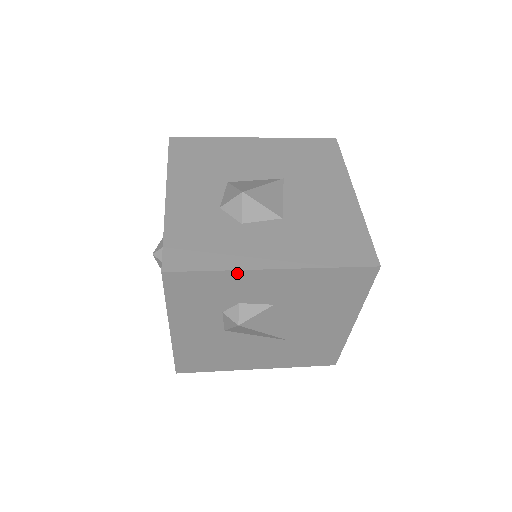
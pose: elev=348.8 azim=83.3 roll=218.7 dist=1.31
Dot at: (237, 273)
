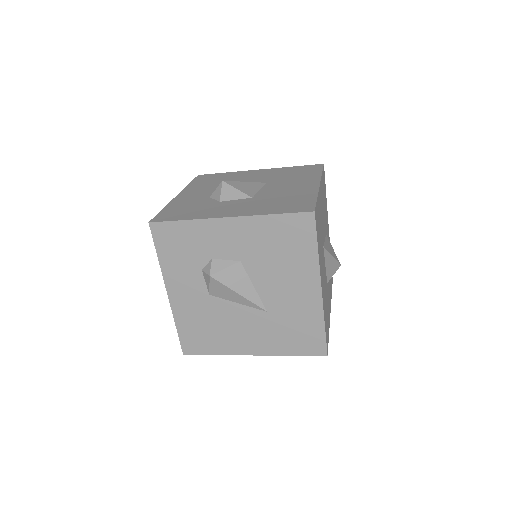
Dot at: (201, 222)
